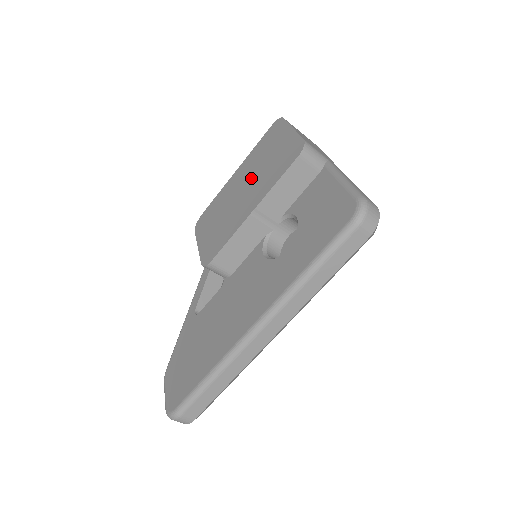
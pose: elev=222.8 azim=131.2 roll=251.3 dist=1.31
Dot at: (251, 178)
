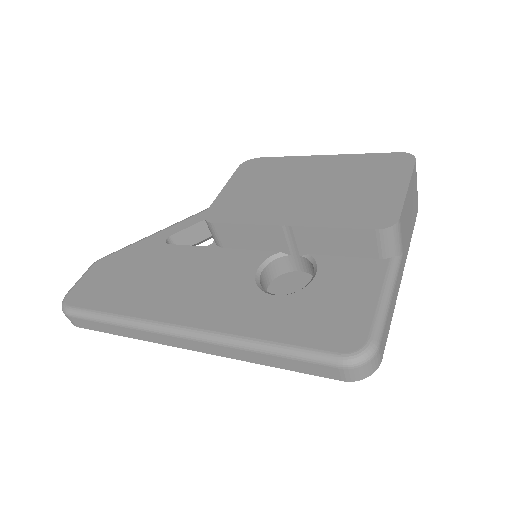
Dot at: (325, 185)
